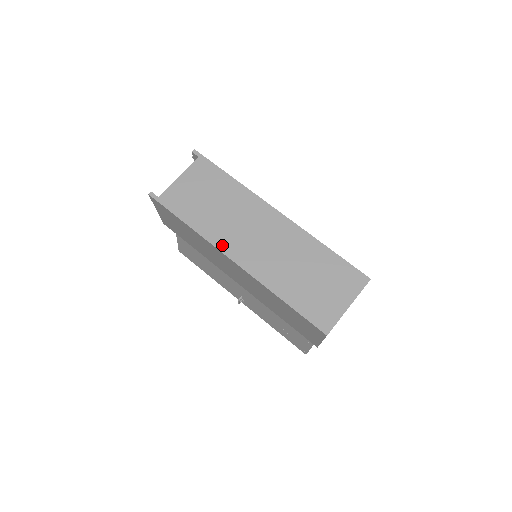
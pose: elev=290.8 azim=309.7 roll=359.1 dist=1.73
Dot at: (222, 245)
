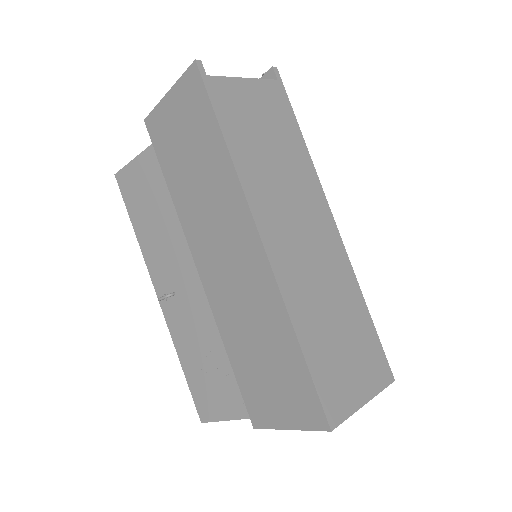
Dot at: (258, 209)
